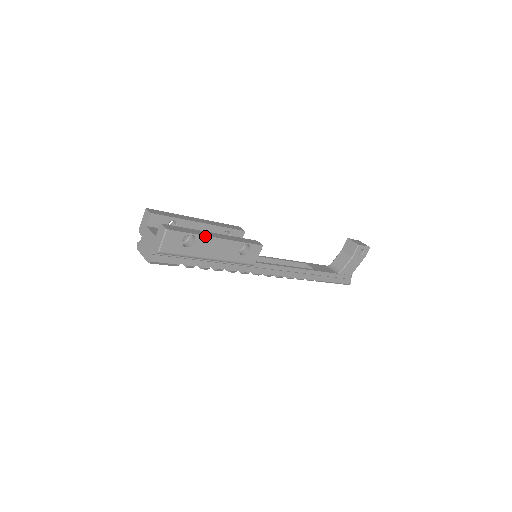
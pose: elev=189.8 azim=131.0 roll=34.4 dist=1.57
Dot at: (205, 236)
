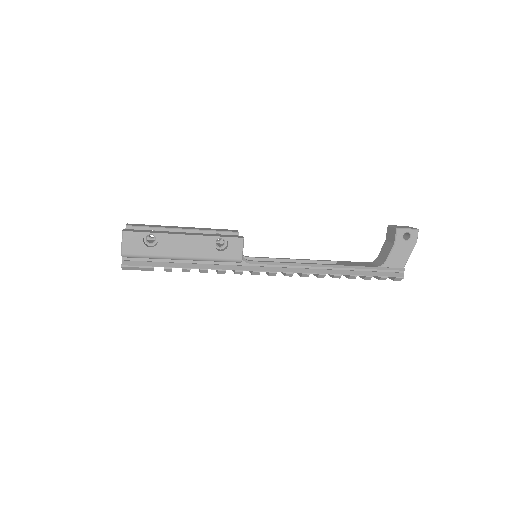
Dot at: (168, 234)
